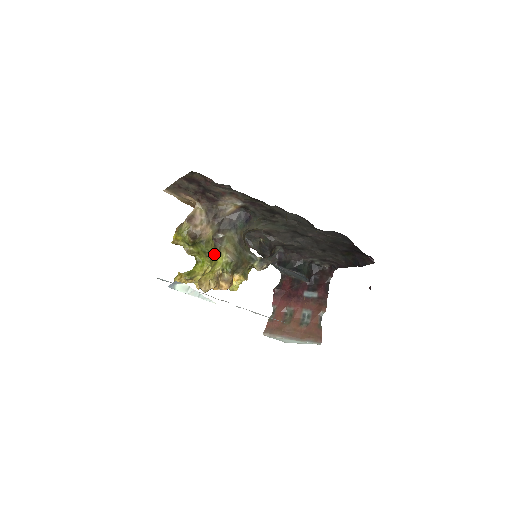
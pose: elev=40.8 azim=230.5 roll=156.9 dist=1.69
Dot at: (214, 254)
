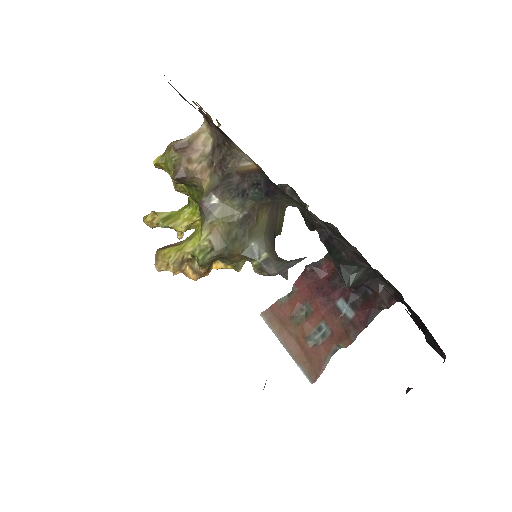
Dot at: occluded
